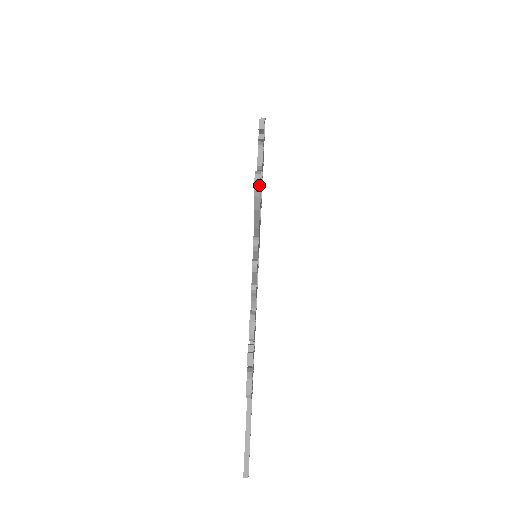
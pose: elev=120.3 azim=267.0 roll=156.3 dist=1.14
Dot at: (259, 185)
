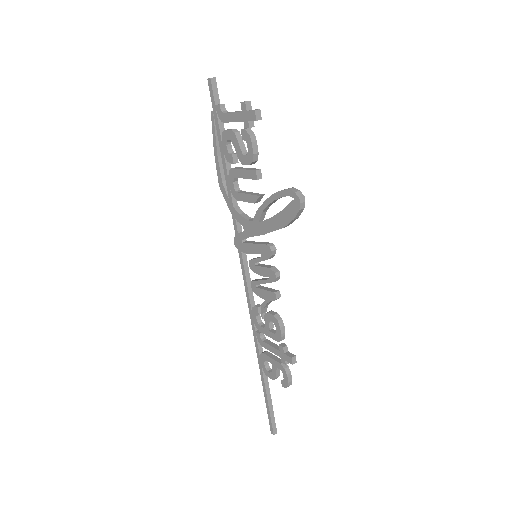
Dot at: (303, 208)
